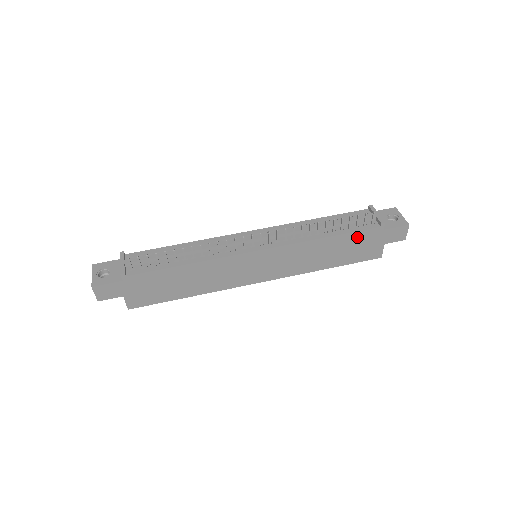
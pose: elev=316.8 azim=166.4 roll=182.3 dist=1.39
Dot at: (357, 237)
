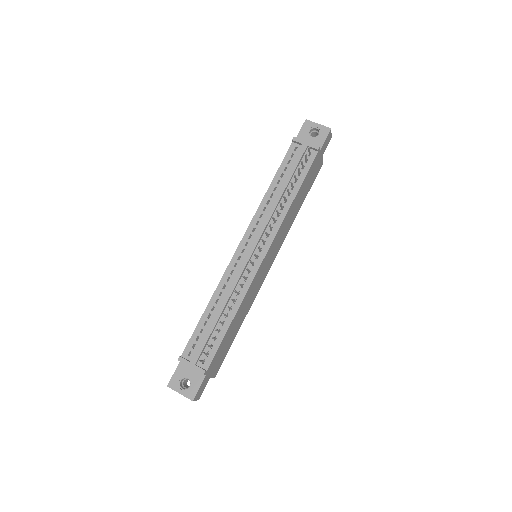
Dot at: (308, 174)
